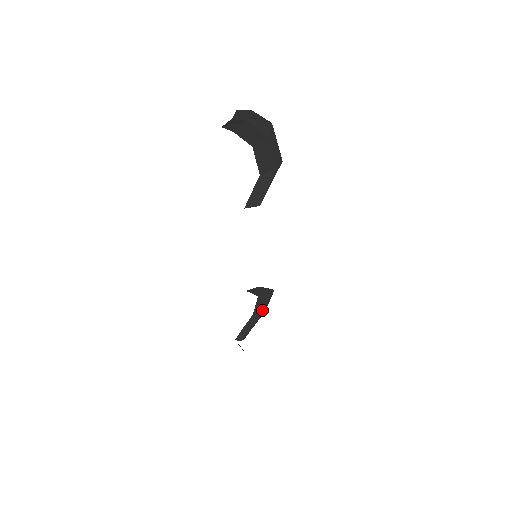
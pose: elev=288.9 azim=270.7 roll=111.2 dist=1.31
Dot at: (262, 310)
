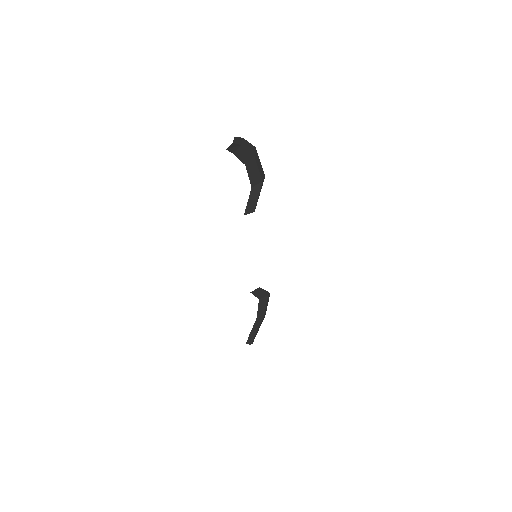
Dot at: (263, 313)
